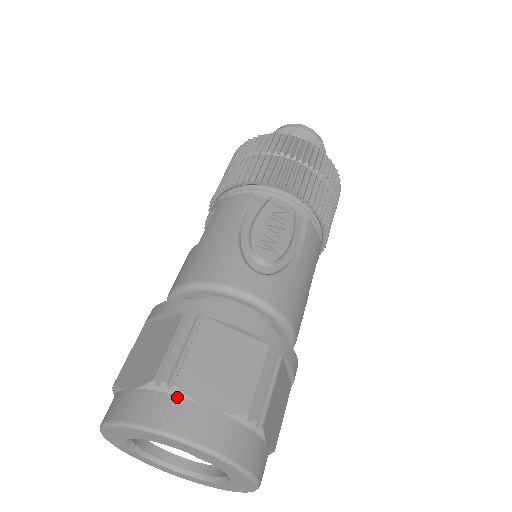
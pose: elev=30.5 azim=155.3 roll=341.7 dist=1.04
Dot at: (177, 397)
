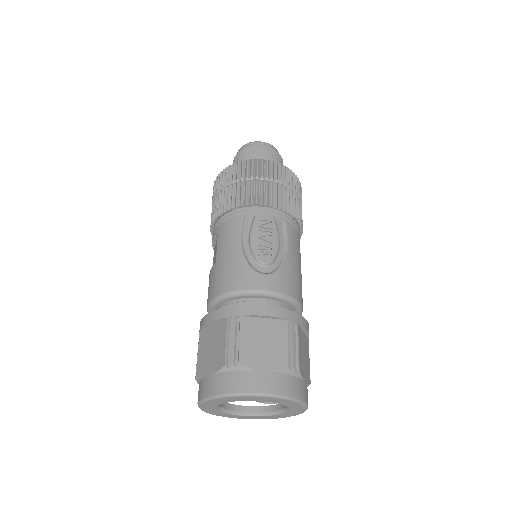
Dot at: (243, 371)
